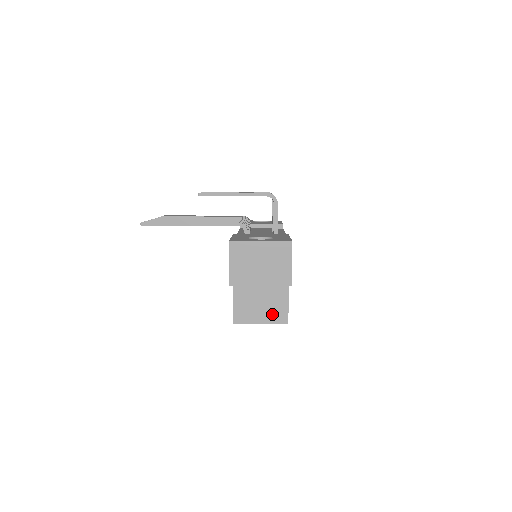
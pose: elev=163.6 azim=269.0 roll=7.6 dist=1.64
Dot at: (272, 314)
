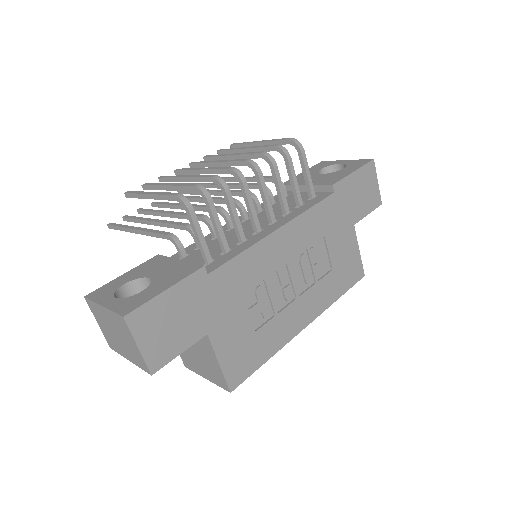
Dot at: (211, 373)
